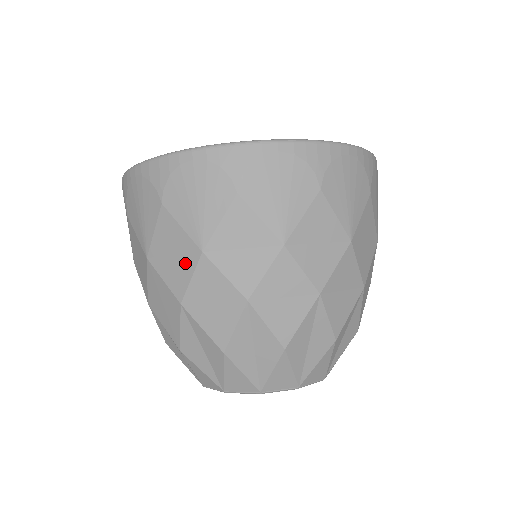
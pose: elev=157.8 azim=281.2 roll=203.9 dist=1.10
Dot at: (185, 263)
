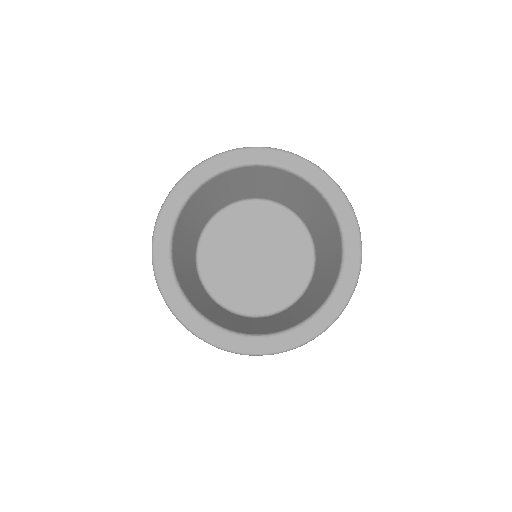
Dot at: occluded
